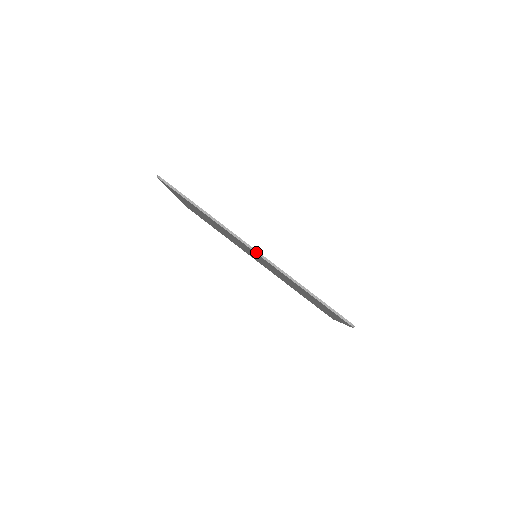
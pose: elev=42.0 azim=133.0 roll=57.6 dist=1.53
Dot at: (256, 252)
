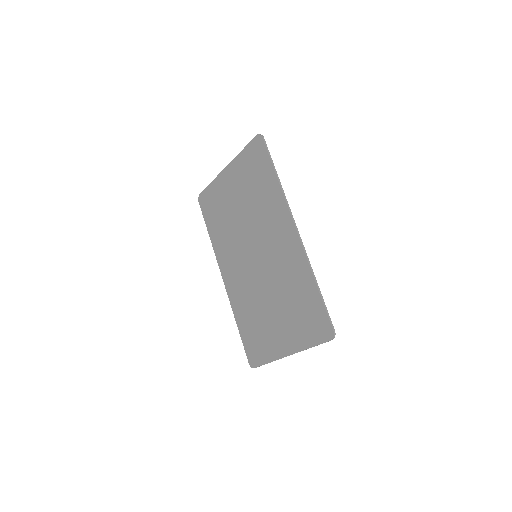
Dot at: (298, 231)
